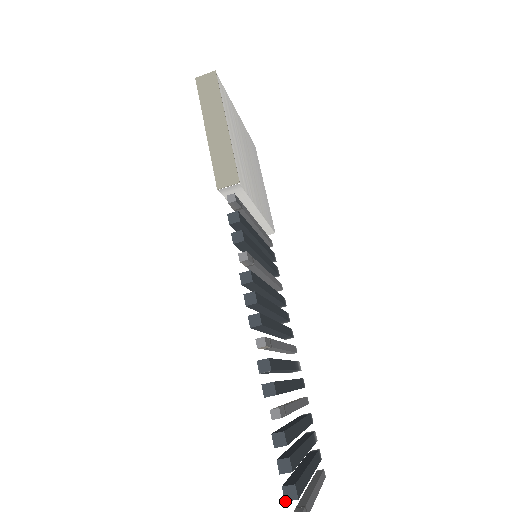
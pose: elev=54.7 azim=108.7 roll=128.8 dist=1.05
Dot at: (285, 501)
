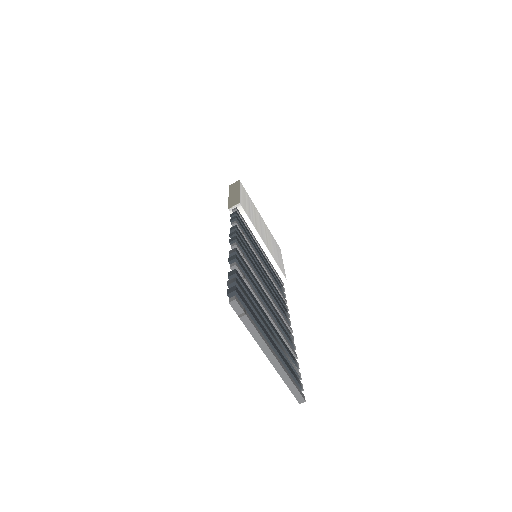
Dot at: (227, 294)
